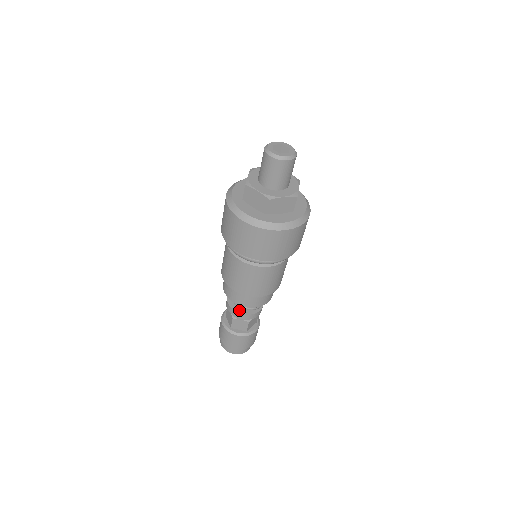
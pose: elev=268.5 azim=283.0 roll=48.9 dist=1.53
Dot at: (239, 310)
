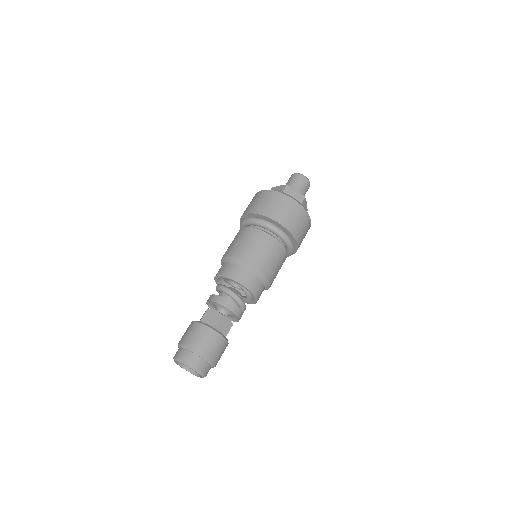
Dot at: (219, 297)
